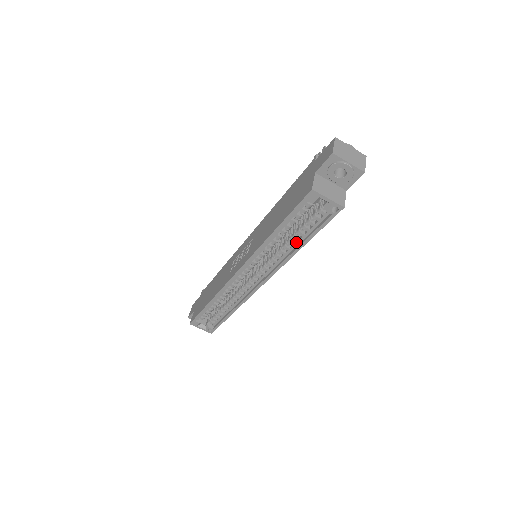
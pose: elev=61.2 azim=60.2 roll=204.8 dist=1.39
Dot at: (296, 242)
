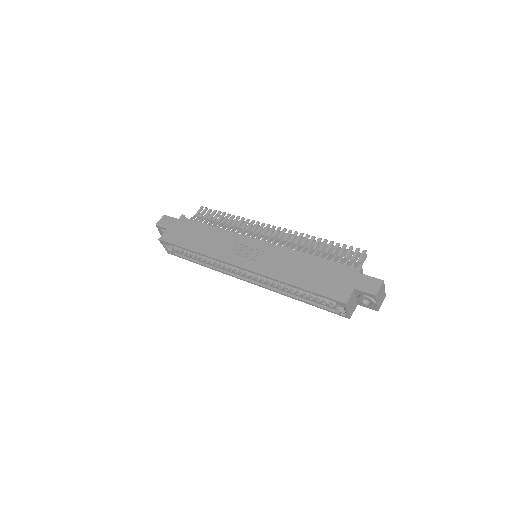
Dot at: (299, 295)
